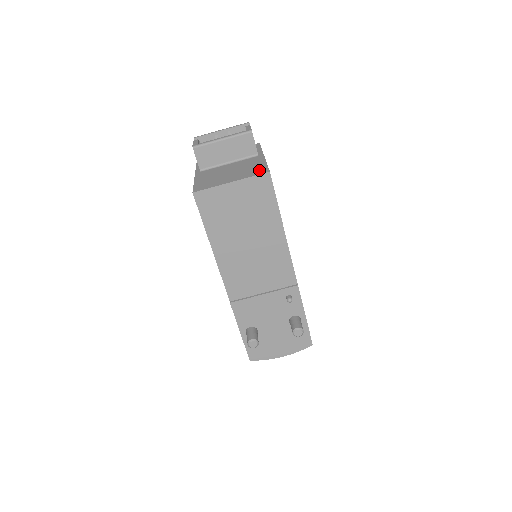
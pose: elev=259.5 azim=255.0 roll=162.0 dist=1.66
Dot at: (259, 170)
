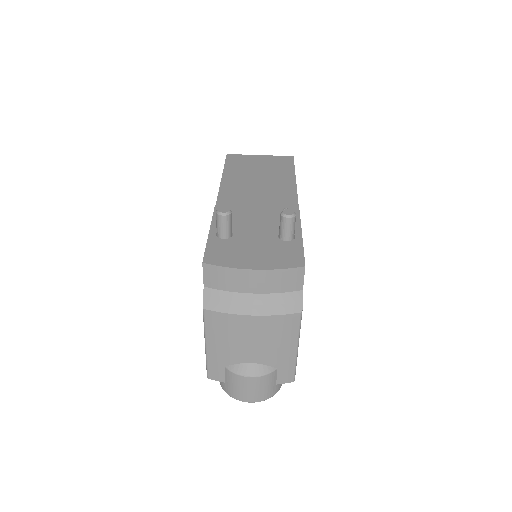
Dot at: occluded
